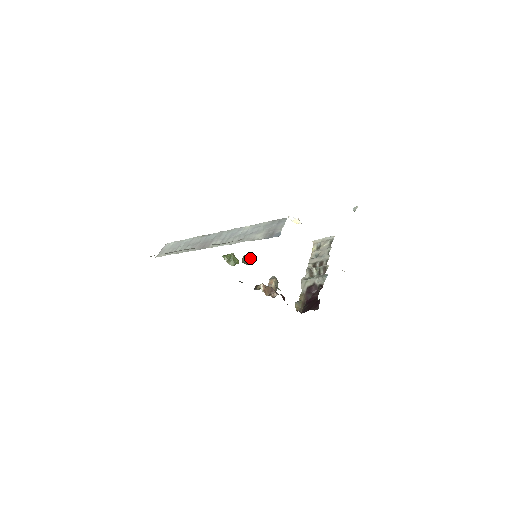
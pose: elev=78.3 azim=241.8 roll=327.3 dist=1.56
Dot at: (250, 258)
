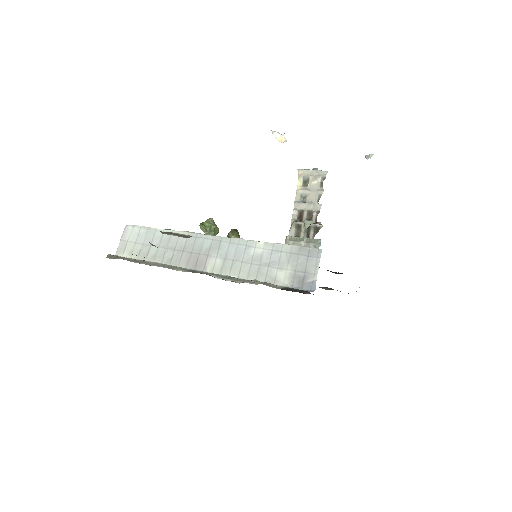
Dot at: (238, 236)
